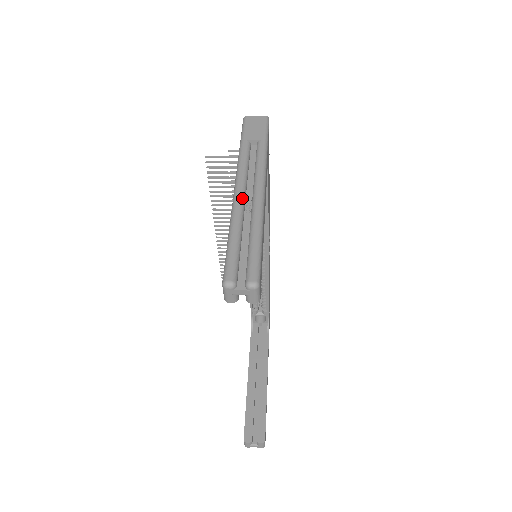
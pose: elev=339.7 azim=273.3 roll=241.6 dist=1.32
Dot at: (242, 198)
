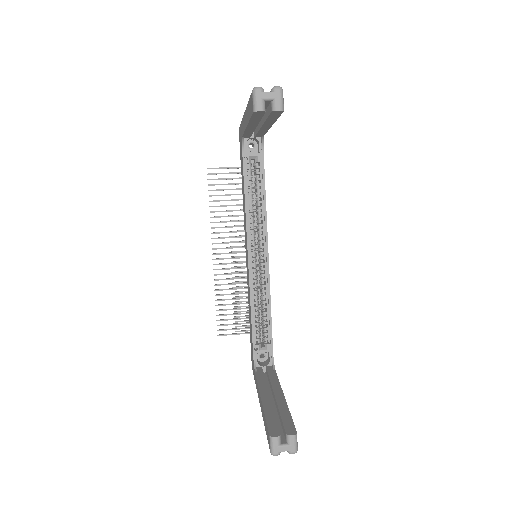
Dot at: occluded
